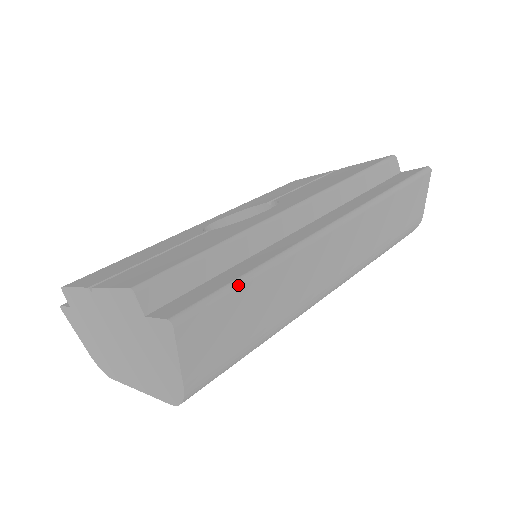
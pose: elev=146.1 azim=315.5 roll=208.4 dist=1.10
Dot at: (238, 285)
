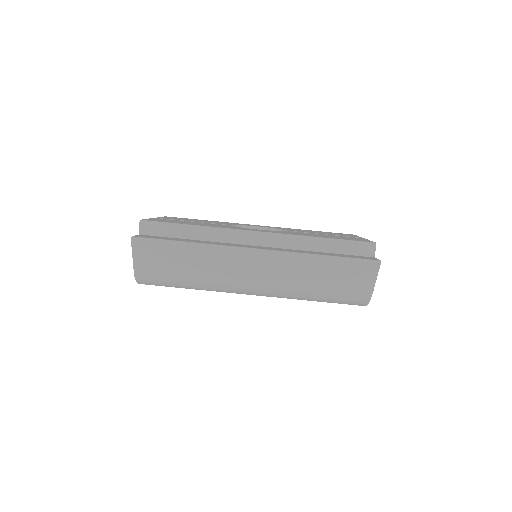
Dot at: (172, 243)
